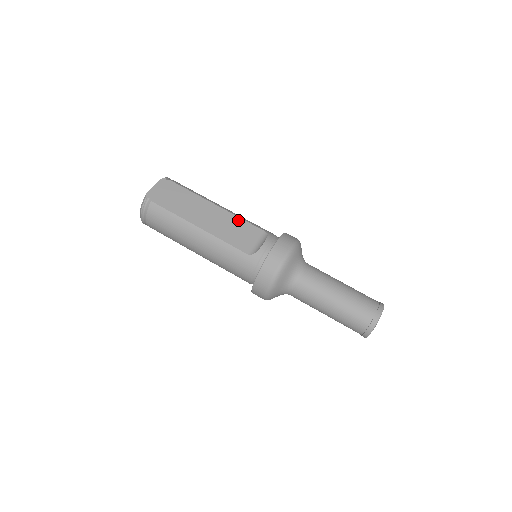
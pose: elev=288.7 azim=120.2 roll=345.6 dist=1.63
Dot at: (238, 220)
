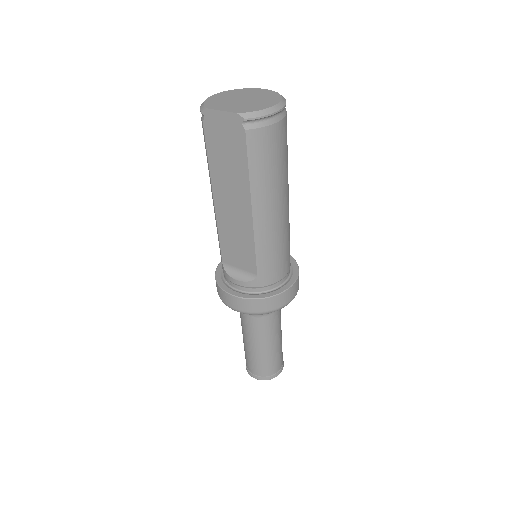
Dot at: (250, 243)
